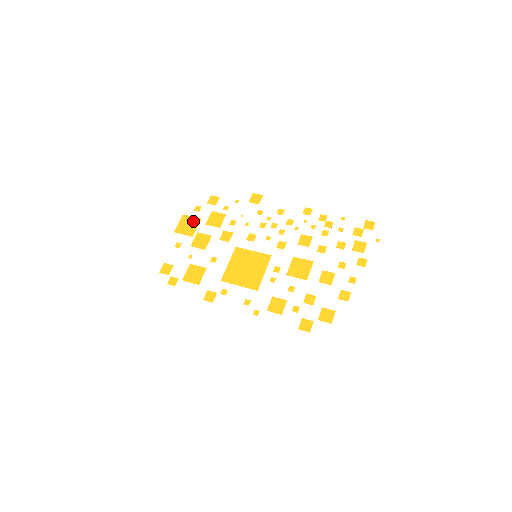
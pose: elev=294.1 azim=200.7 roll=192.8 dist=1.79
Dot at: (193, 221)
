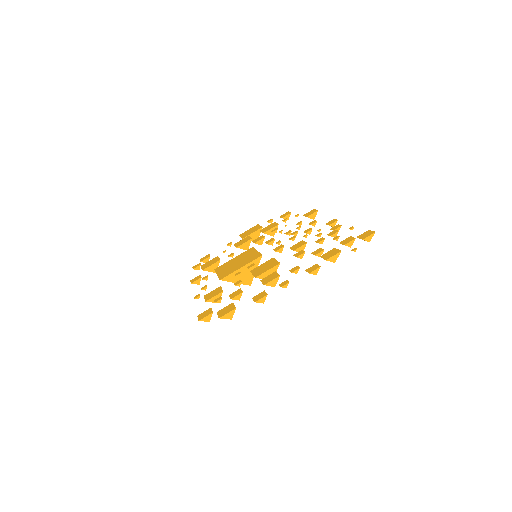
Dot at: (256, 228)
